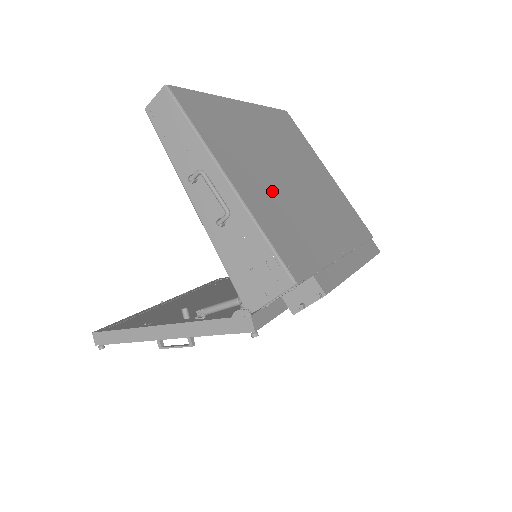
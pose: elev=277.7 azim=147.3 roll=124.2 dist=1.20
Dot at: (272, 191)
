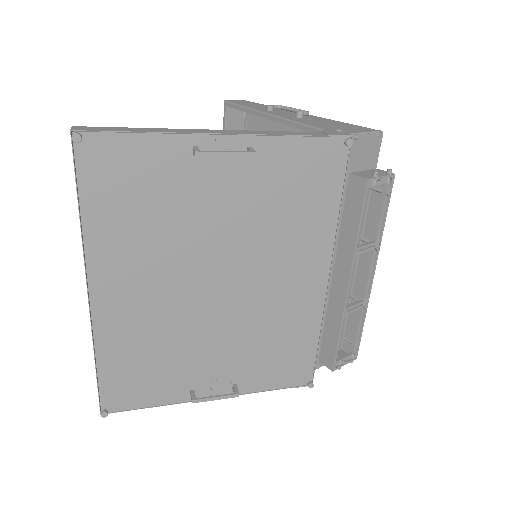
Dot at: occluded
